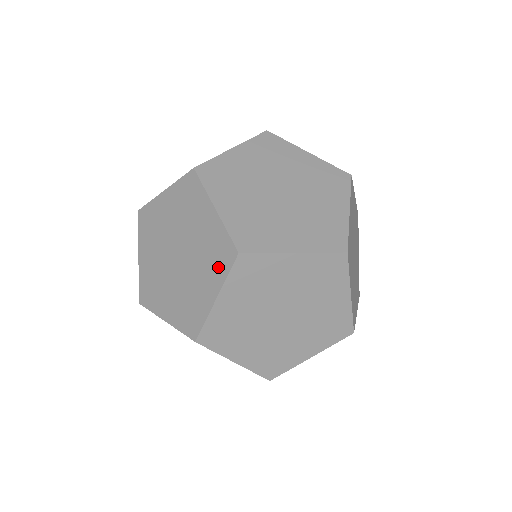
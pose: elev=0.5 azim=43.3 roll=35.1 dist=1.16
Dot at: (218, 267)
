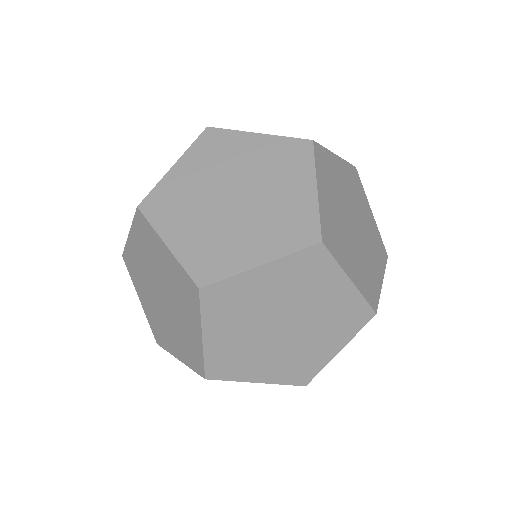
Dot at: (191, 305)
